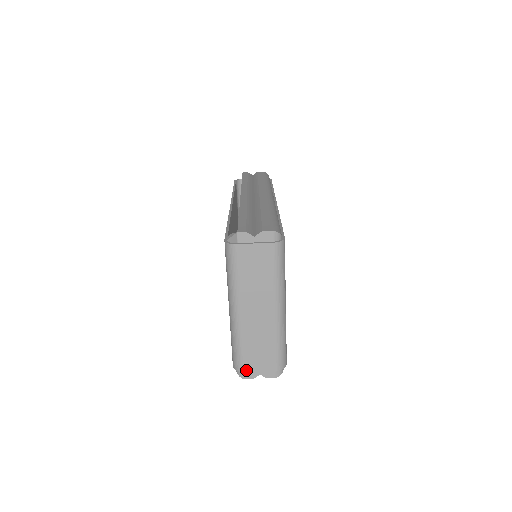
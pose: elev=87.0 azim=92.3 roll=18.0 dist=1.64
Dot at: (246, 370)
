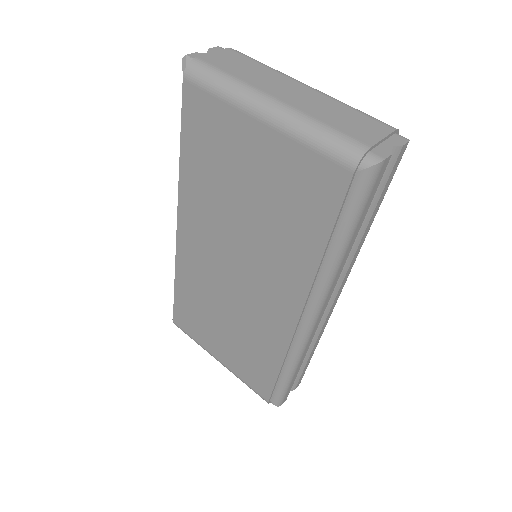
Dot at: (369, 144)
